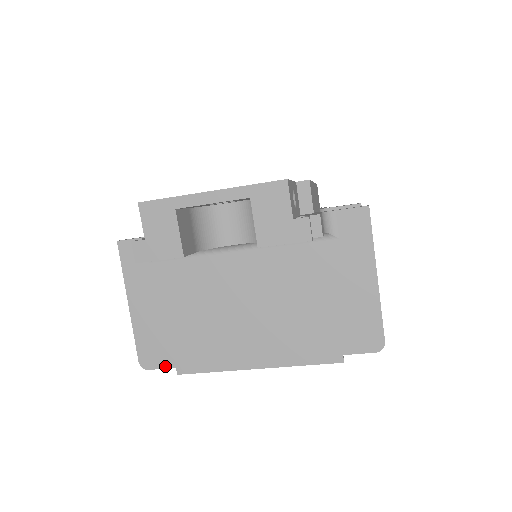
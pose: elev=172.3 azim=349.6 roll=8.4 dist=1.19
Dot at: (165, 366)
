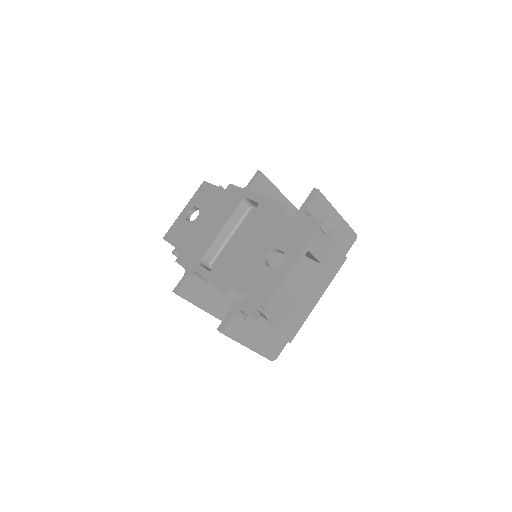
Dot at: (283, 347)
